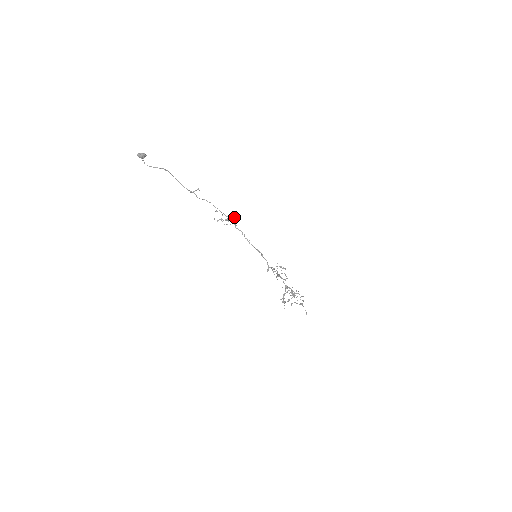
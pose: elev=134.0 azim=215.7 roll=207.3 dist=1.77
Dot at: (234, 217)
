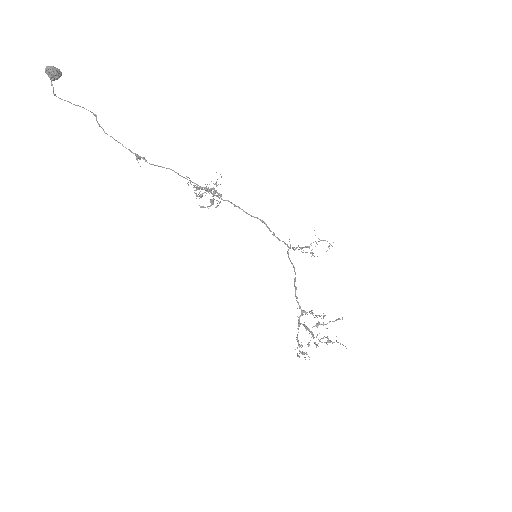
Dot at: (215, 183)
